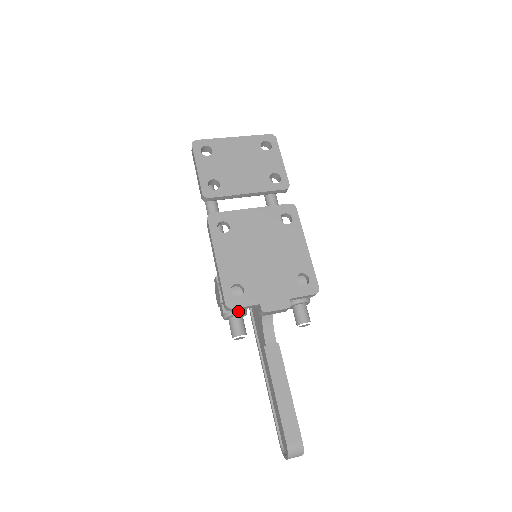
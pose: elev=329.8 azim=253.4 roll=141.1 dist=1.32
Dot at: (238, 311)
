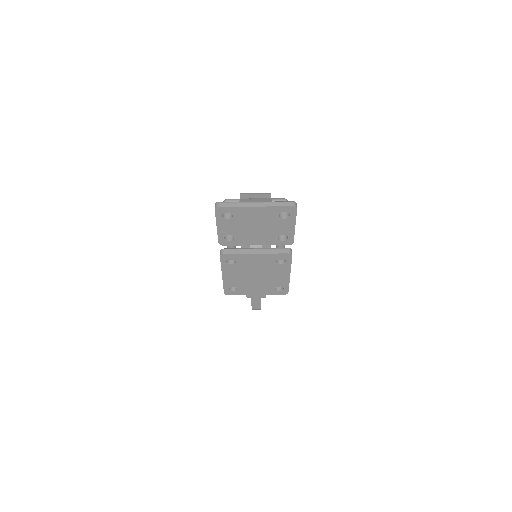
Dot at: occluded
